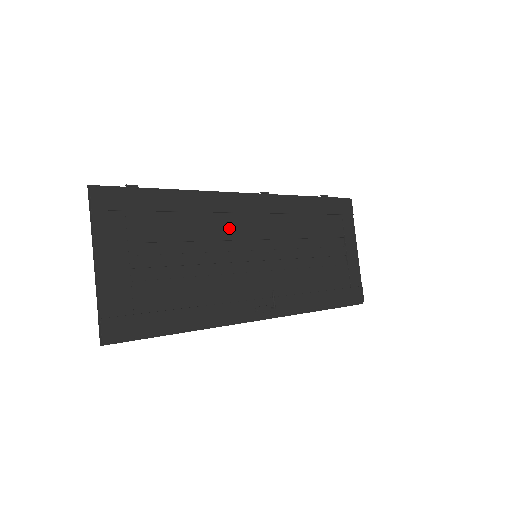
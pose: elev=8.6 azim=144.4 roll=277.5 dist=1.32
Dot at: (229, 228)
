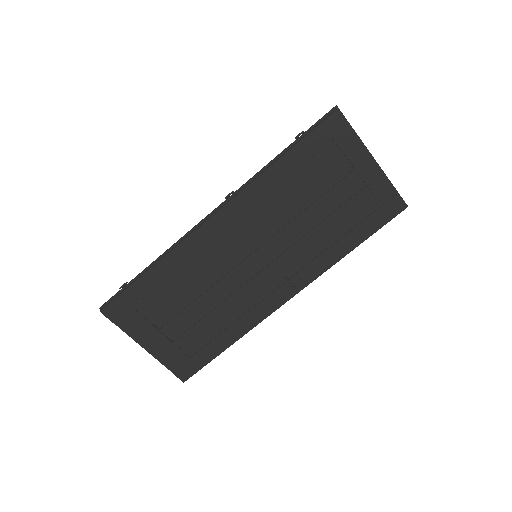
Dot at: (216, 256)
